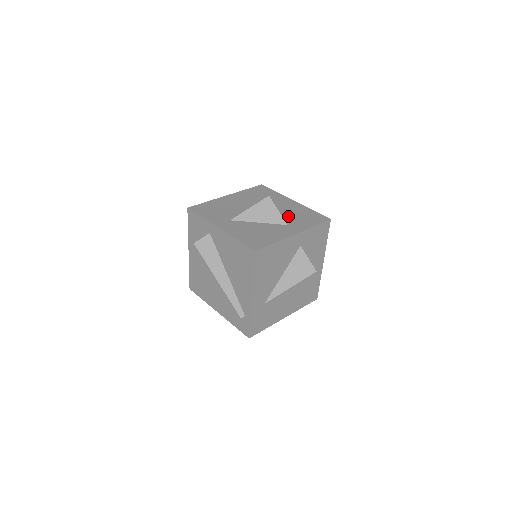
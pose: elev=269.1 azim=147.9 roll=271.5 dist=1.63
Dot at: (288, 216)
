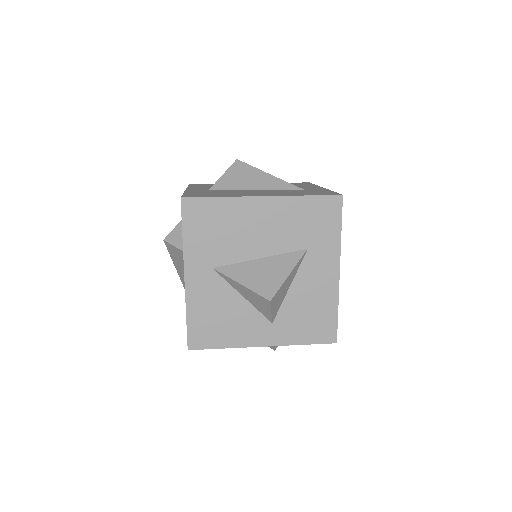
Dot at: (292, 305)
